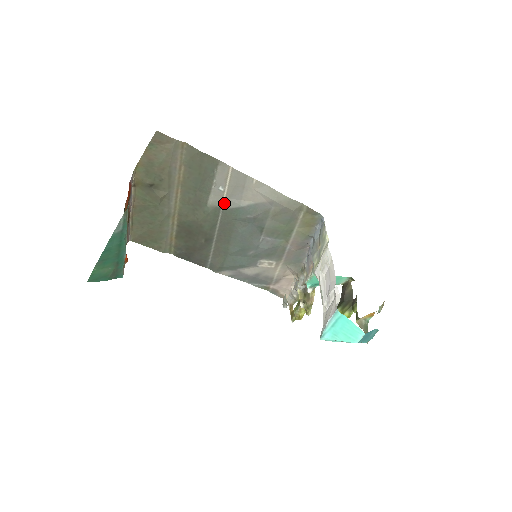
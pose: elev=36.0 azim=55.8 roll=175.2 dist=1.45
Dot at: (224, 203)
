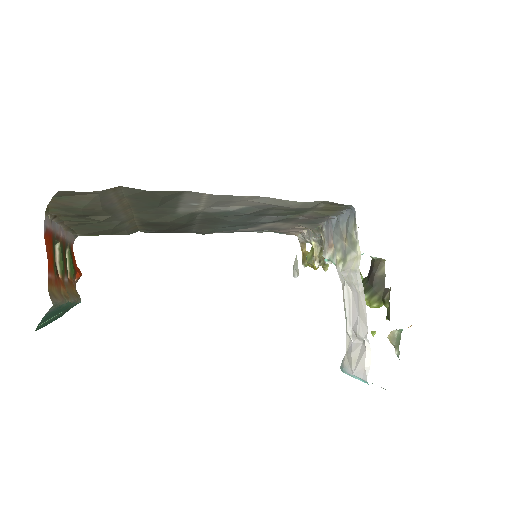
Dot at: (202, 210)
